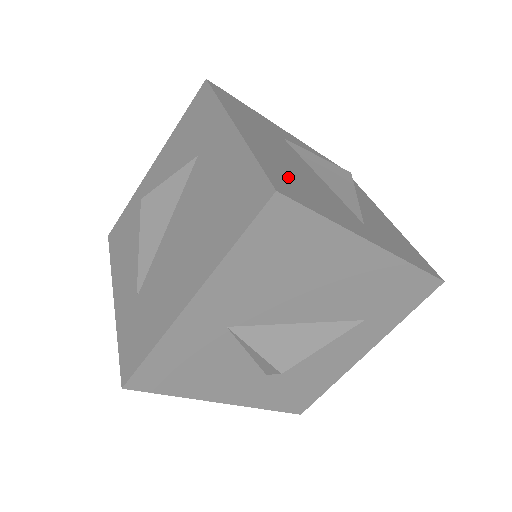
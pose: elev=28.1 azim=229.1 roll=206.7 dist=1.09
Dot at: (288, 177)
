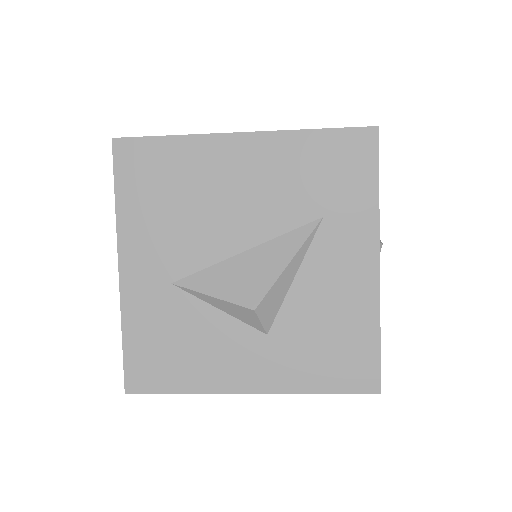
Dot at: occluded
